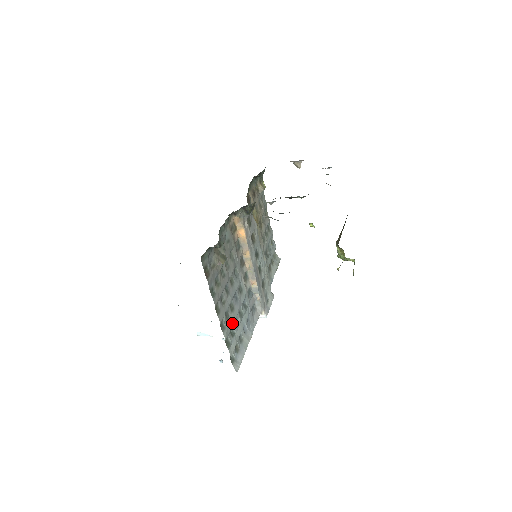
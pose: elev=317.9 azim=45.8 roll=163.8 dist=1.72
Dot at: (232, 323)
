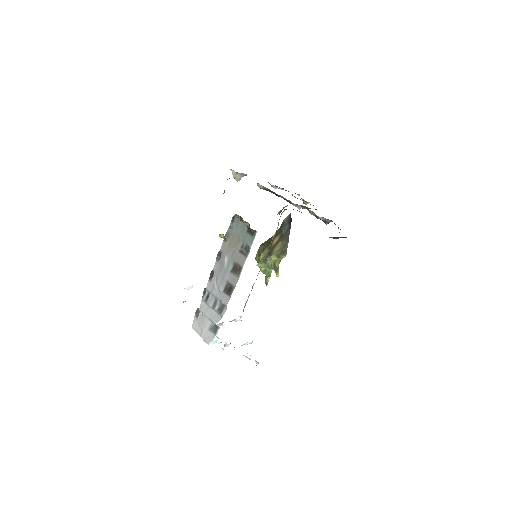
Dot at: occluded
